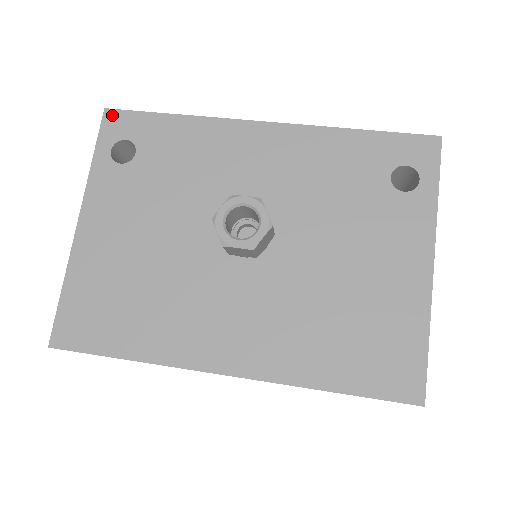
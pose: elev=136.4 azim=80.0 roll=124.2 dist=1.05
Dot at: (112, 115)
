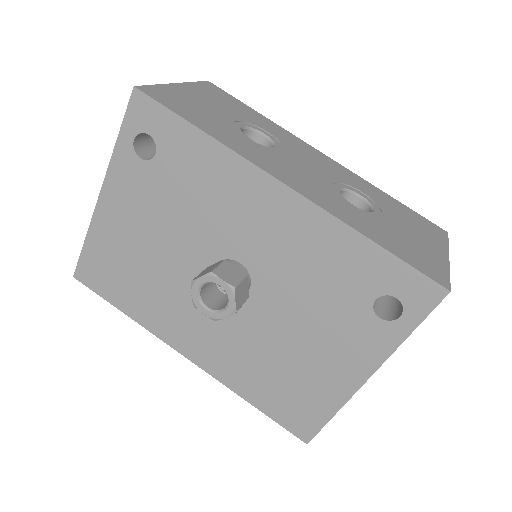
Dot at: (140, 99)
